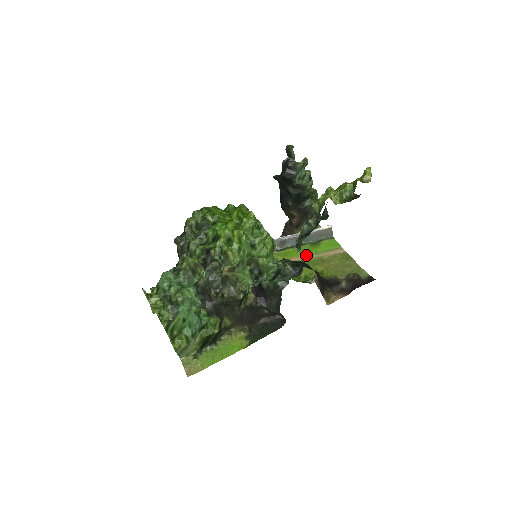
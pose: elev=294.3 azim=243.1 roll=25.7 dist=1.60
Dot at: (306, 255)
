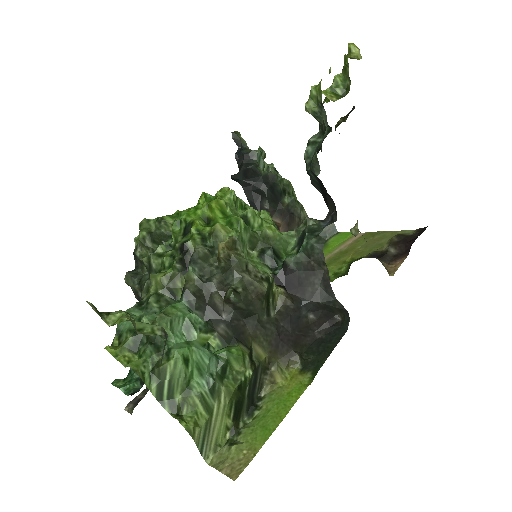
Dot at: occluded
